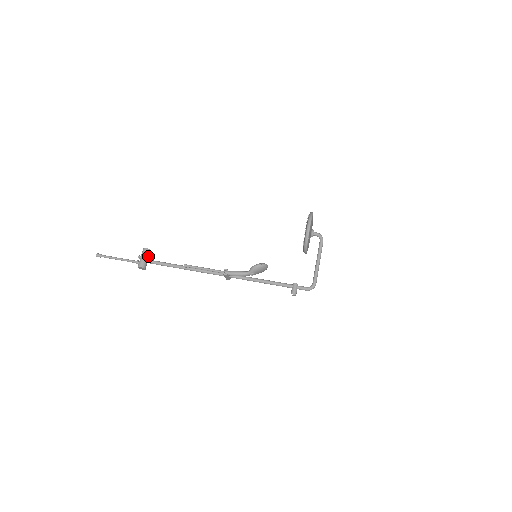
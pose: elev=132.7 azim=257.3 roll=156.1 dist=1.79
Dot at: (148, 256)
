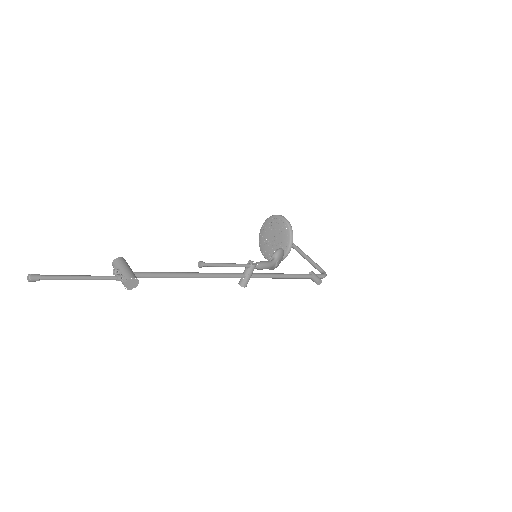
Dot at: occluded
